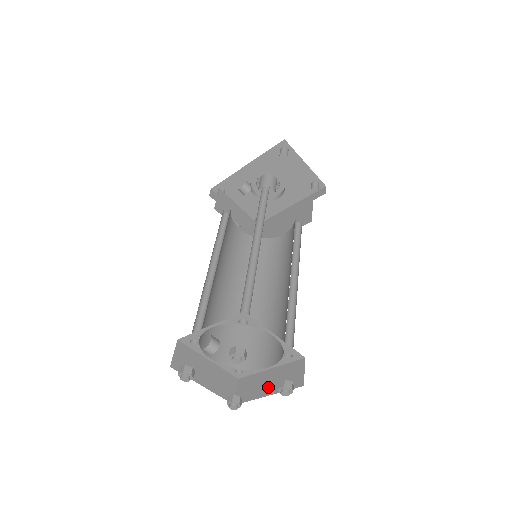
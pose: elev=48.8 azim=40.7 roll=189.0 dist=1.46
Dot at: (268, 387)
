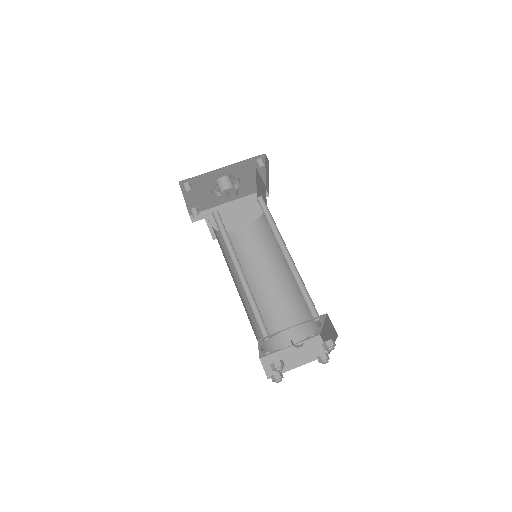
Dot at: (296, 360)
